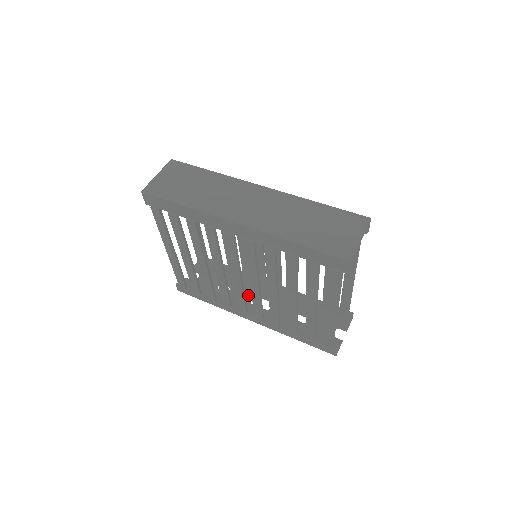
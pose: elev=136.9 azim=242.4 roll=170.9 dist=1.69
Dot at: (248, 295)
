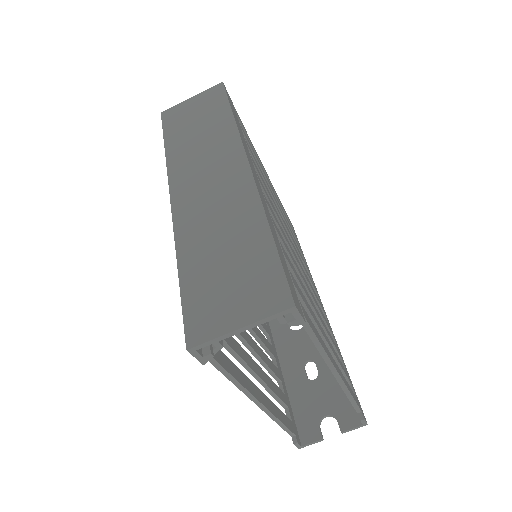
Dot at: occluded
